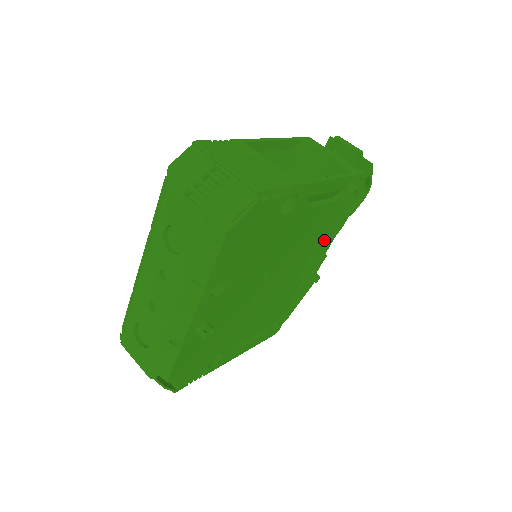
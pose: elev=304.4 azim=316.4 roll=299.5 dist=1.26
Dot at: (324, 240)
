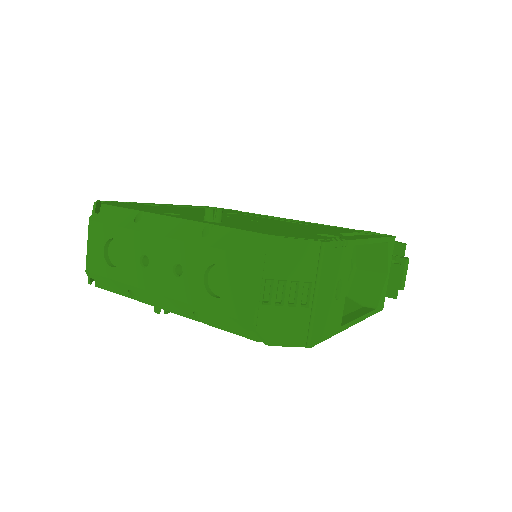
Dot at: occluded
